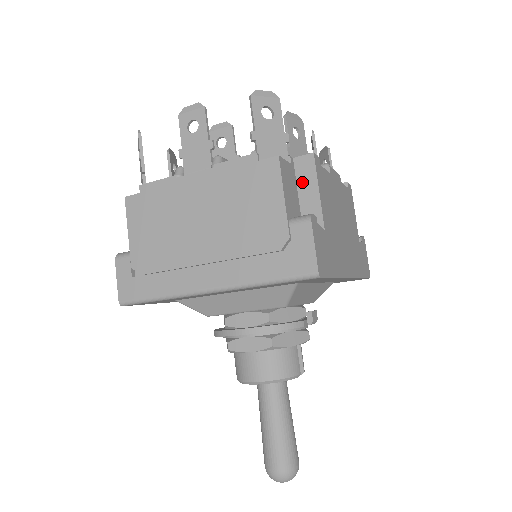
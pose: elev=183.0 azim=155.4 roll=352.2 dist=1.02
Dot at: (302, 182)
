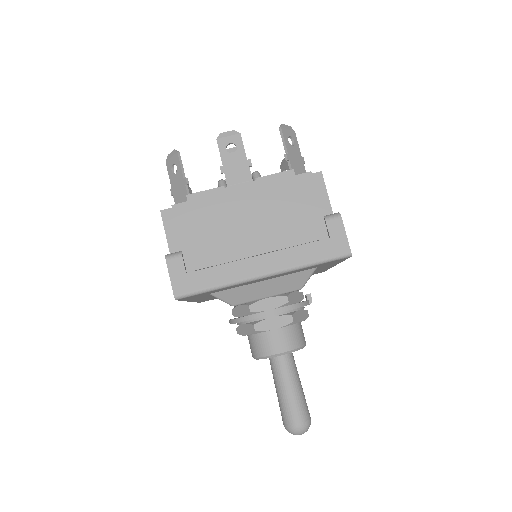
Dot at: occluded
